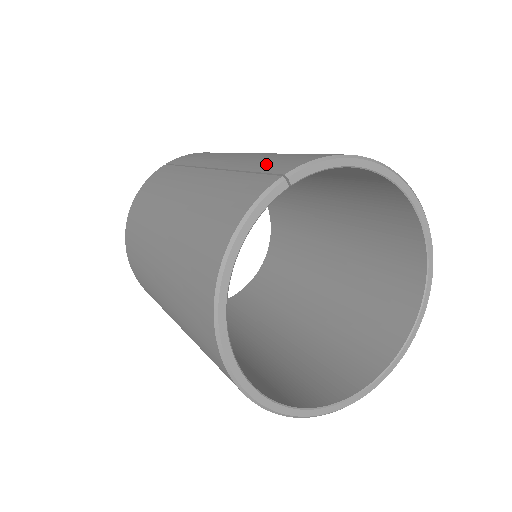
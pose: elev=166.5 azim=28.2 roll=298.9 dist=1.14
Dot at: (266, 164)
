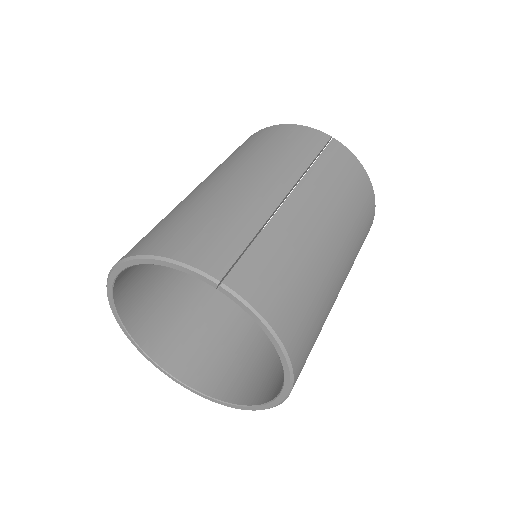
Dot at: (260, 257)
